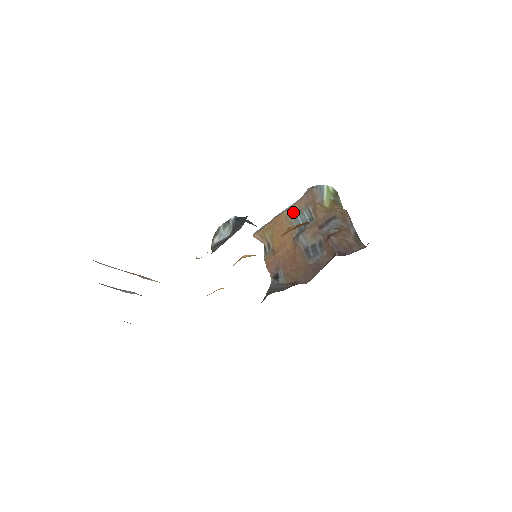
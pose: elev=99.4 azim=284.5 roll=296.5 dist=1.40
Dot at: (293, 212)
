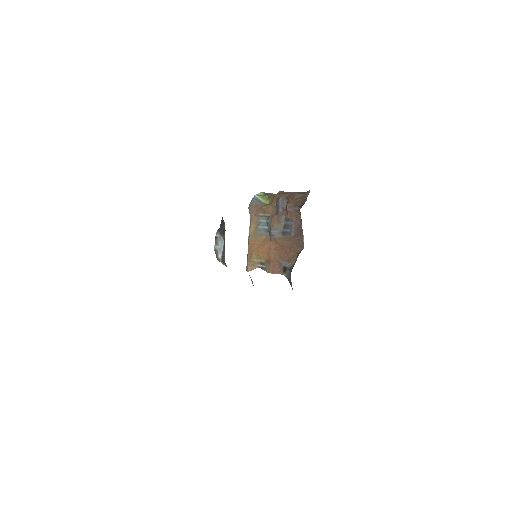
Dot at: (254, 229)
